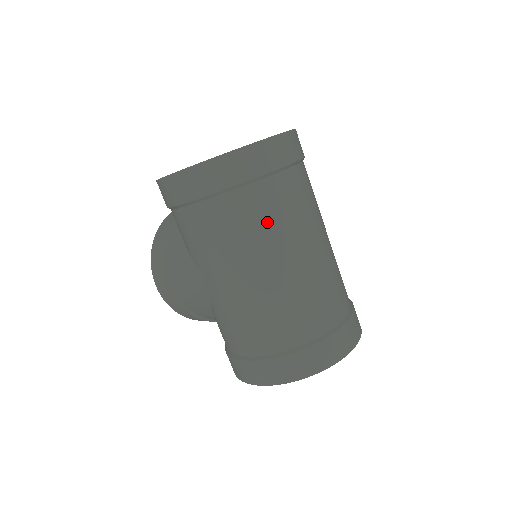
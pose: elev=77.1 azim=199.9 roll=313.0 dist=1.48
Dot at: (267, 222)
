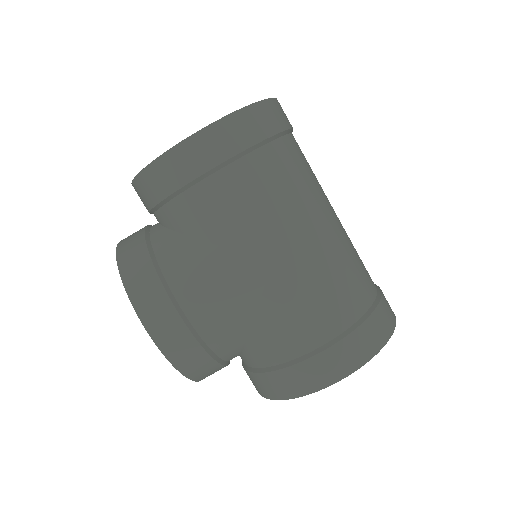
Dot at: (309, 174)
